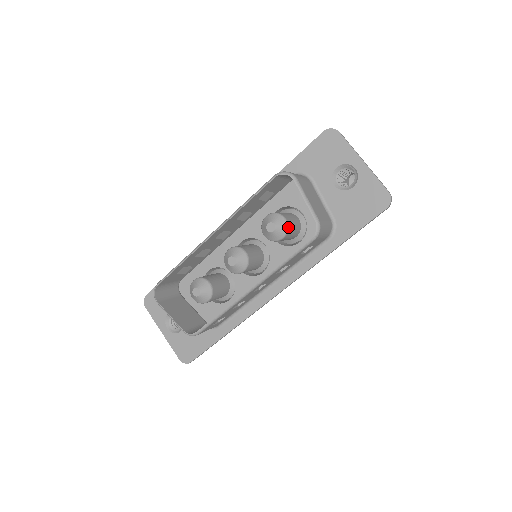
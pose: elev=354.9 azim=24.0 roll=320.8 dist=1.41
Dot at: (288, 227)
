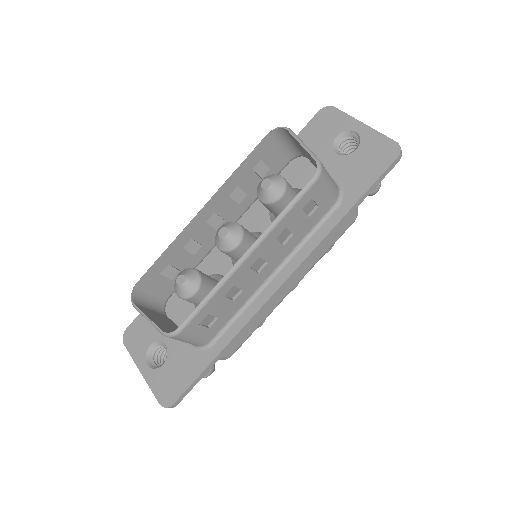
Dot at: (286, 185)
